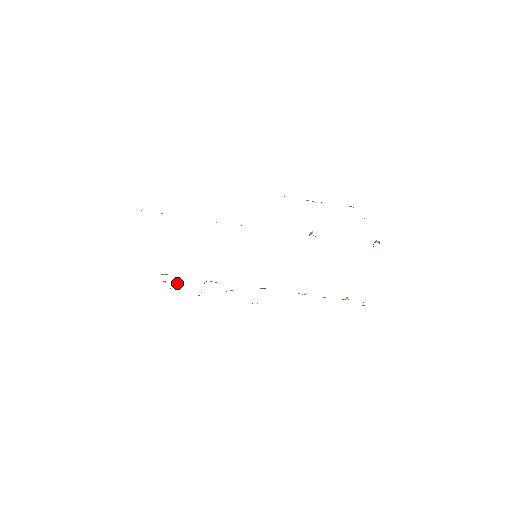
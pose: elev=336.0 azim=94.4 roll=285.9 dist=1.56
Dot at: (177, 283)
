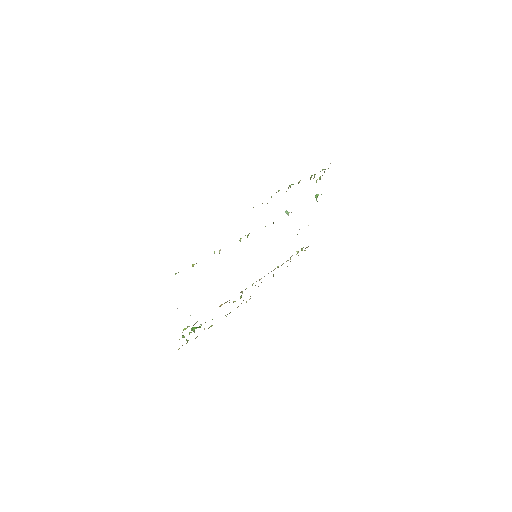
Dot at: (194, 329)
